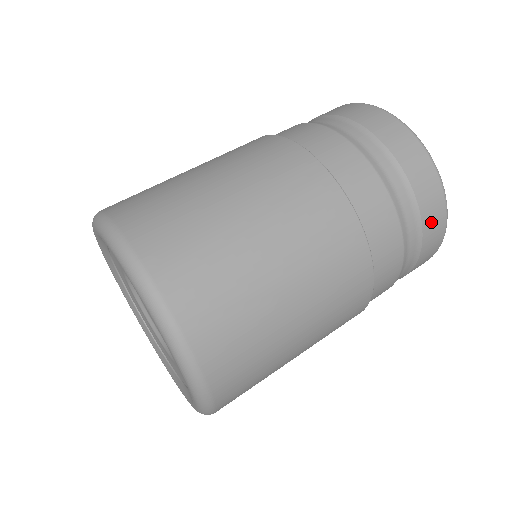
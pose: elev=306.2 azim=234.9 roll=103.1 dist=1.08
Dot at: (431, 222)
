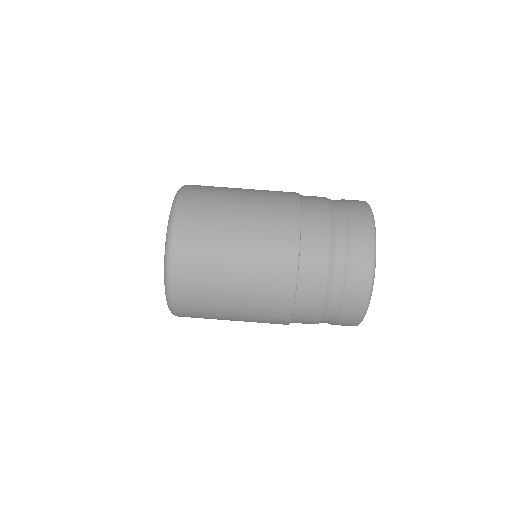
Dot at: (349, 313)
